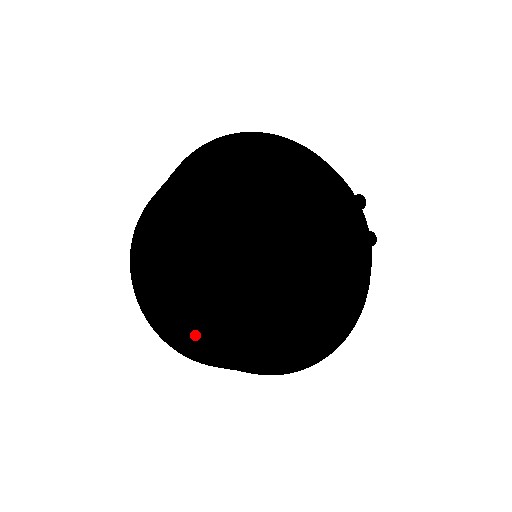
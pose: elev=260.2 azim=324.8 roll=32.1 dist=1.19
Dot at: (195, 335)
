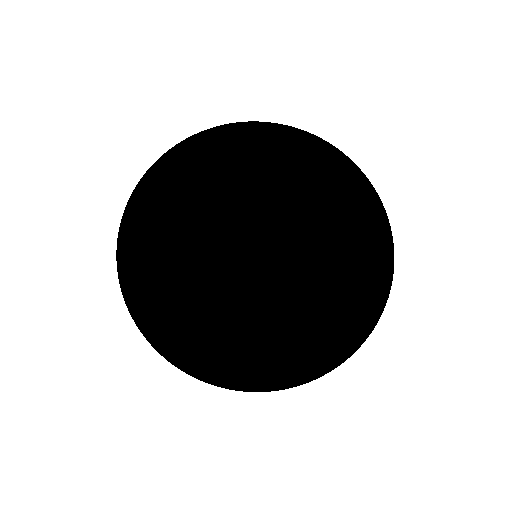
Dot at: (159, 345)
